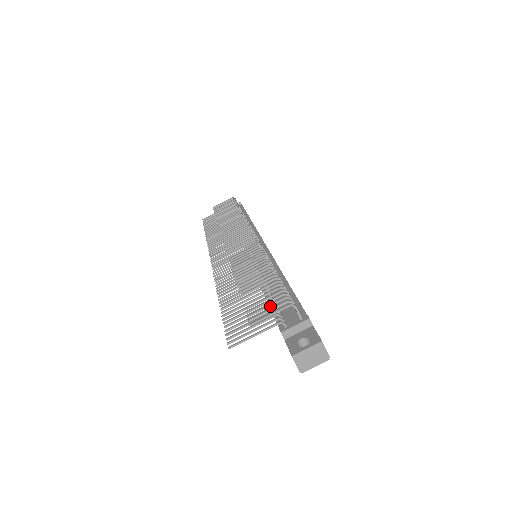
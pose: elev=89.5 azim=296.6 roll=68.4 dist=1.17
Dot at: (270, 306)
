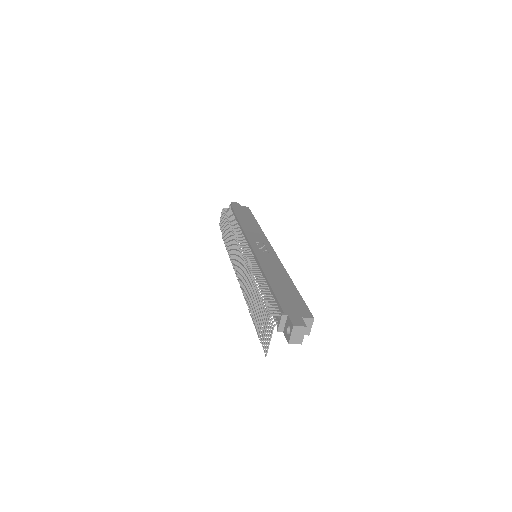
Dot at: (263, 321)
